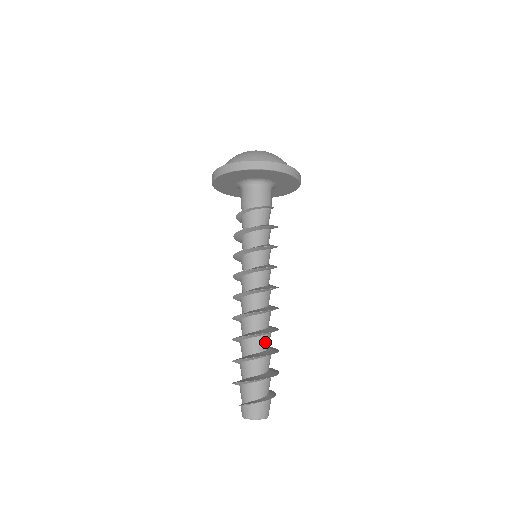
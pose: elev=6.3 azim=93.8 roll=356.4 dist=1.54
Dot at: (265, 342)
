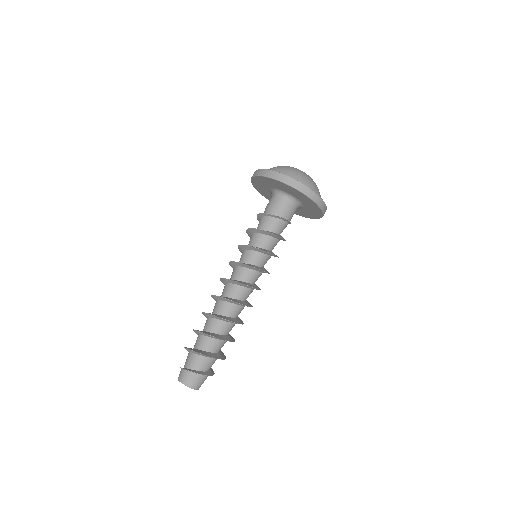
Dot at: (224, 328)
